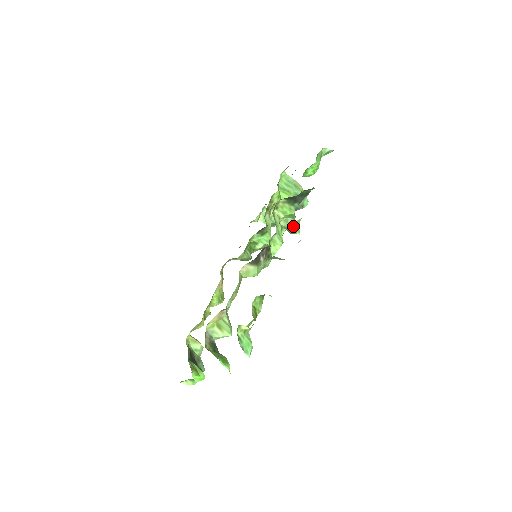
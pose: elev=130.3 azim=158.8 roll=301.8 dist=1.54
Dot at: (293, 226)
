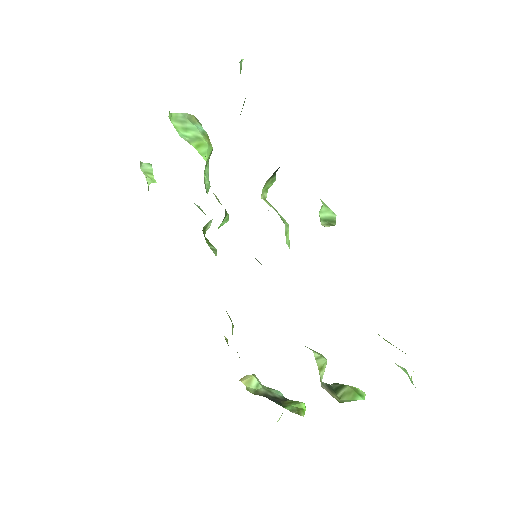
Dot at: (323, 212)
